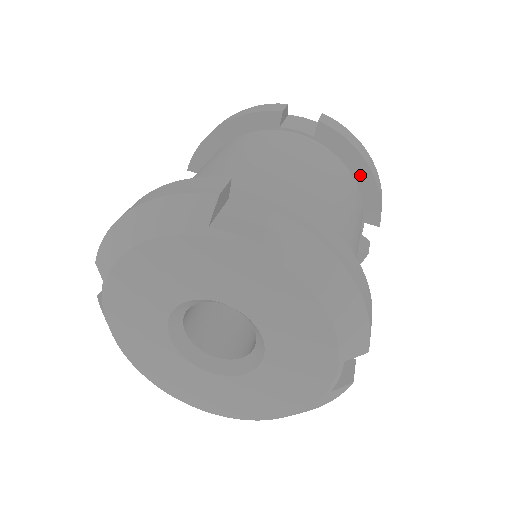
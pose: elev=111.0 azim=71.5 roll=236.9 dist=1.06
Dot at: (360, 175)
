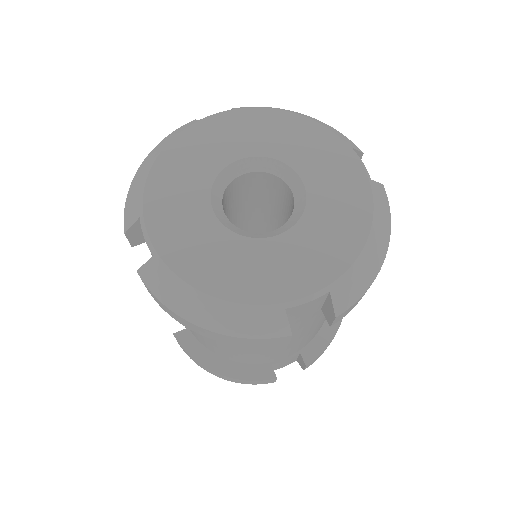
Dot at: occluded
